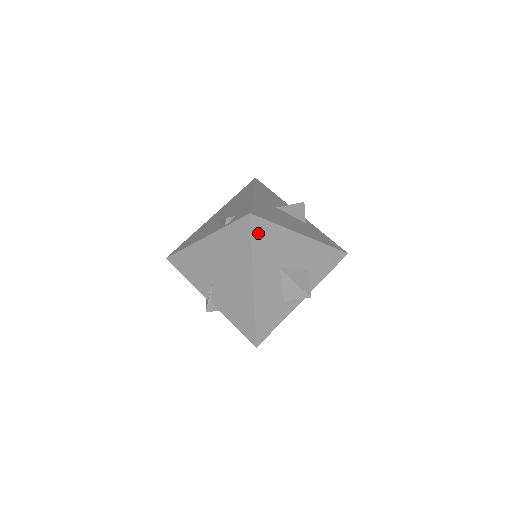
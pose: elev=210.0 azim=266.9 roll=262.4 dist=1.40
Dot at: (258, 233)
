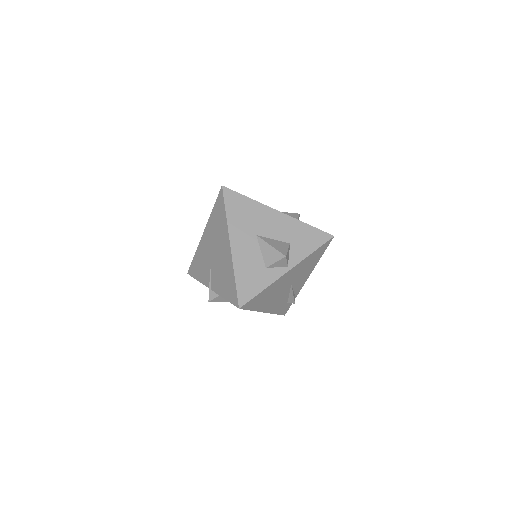
Dot at: (231, 202)
